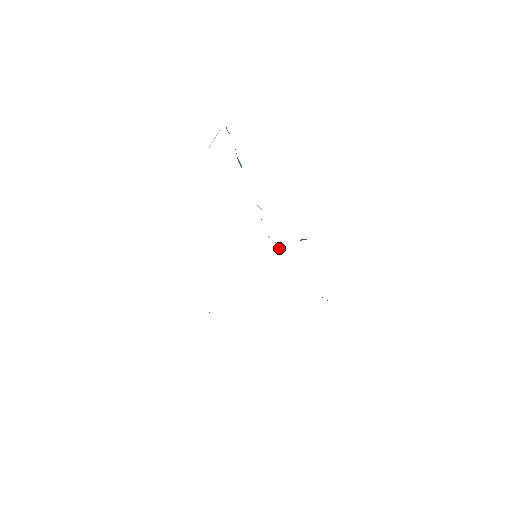
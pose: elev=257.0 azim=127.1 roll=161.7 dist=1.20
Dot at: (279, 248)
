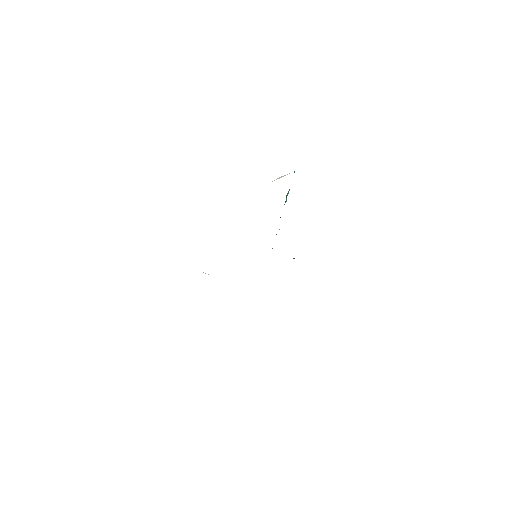
Dot at: occluded
